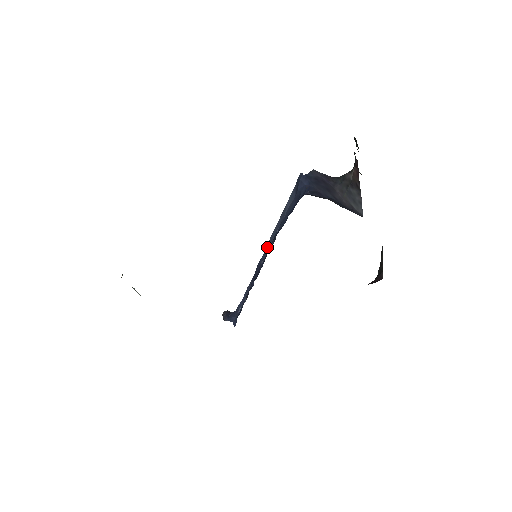
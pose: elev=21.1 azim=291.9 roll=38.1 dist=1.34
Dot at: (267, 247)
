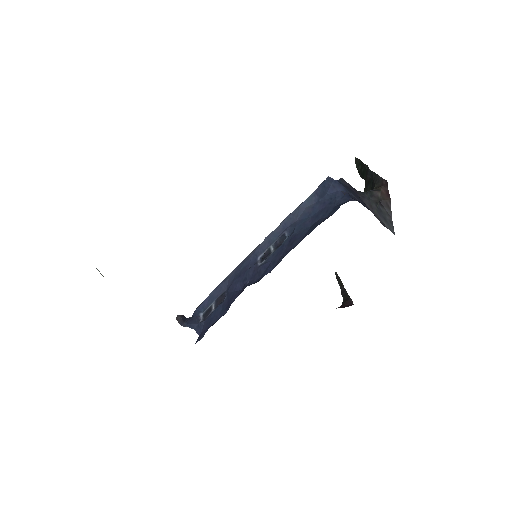
Dot at: (260, 249)
